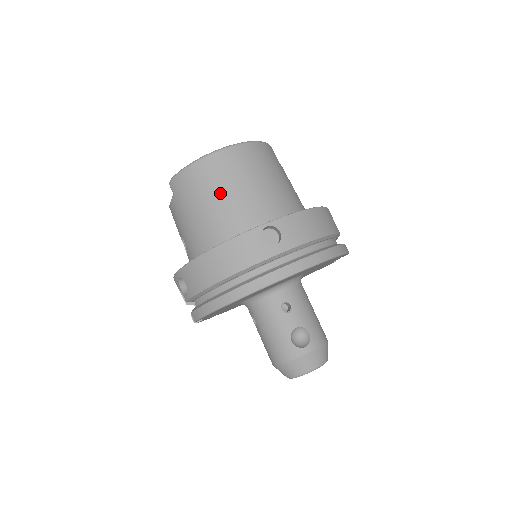
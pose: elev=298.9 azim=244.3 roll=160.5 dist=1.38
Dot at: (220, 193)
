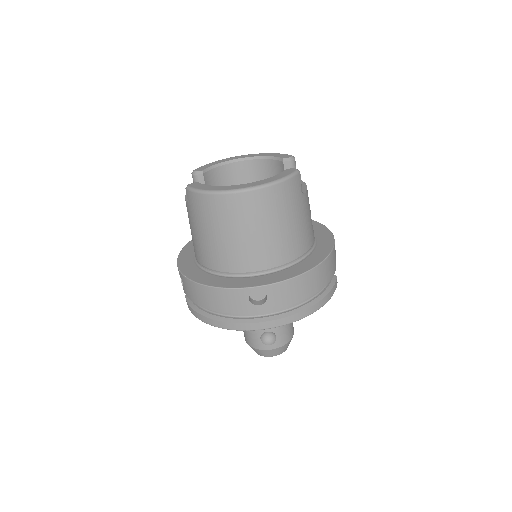
Dot at: (227, 233)
